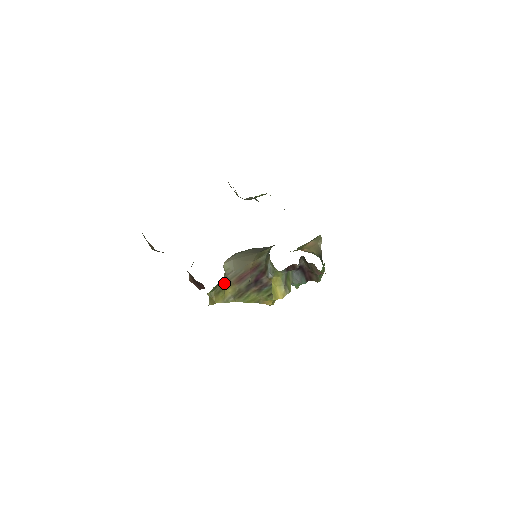
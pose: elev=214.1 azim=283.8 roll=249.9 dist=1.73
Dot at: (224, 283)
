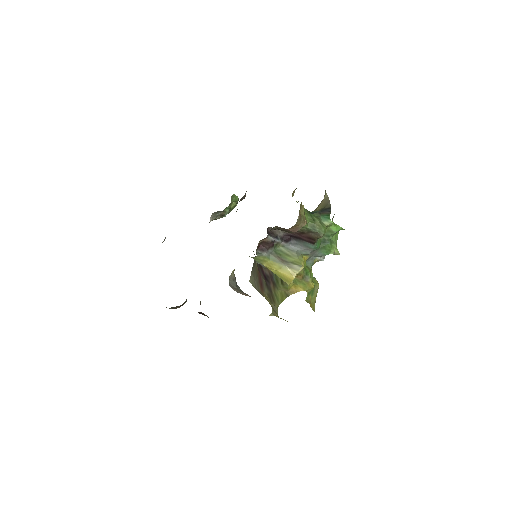
Dot at: occluded
